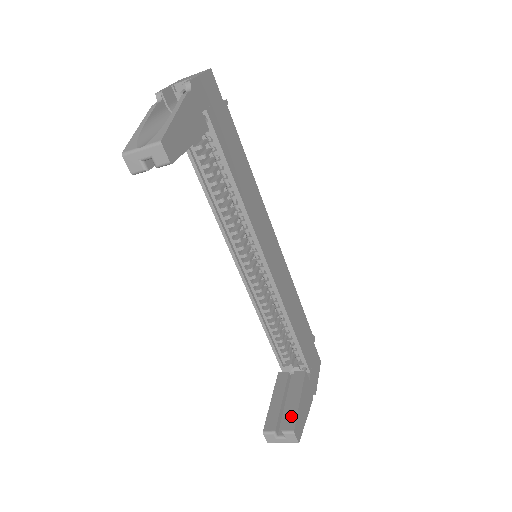
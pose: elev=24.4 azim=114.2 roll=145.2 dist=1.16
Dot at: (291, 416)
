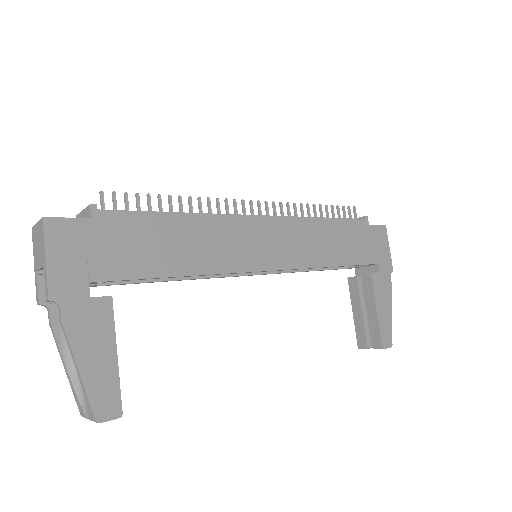
Dot at: (375, 332)
